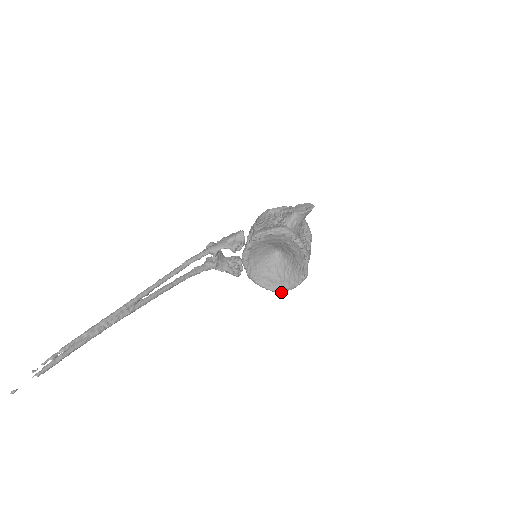
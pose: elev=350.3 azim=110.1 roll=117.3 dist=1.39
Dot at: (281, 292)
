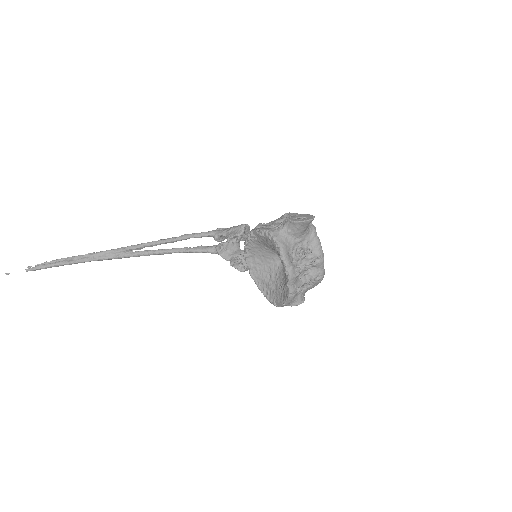
Dot at: (275, 305)
